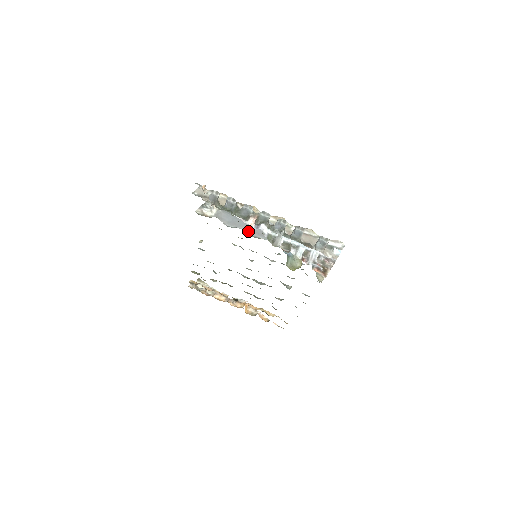
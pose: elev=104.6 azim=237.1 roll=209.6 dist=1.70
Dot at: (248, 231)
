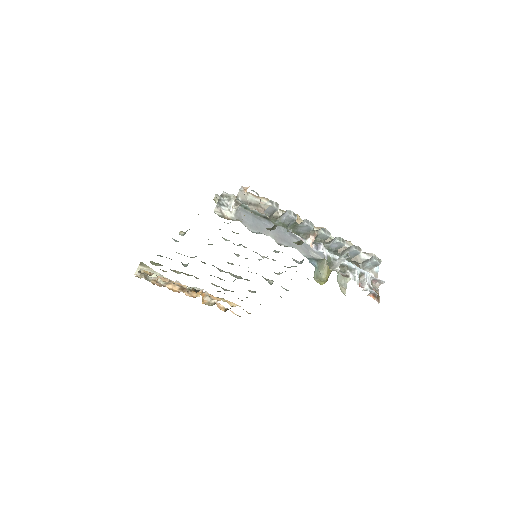
Dot at: (272, 237)
